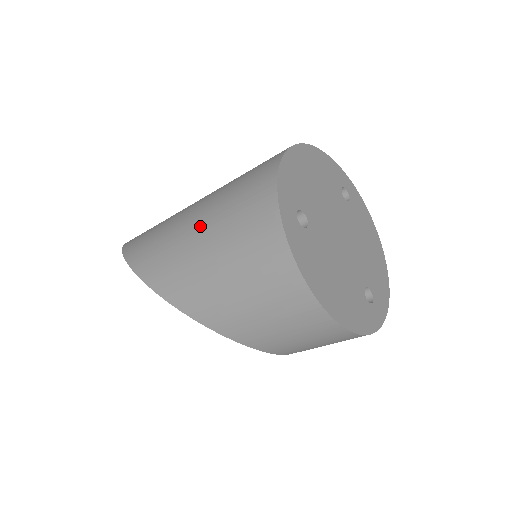
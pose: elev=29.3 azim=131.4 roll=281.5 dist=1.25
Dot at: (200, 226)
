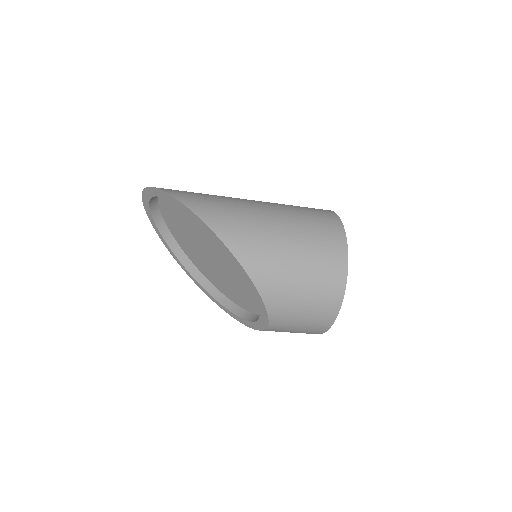
Dot at: (282, 225)
